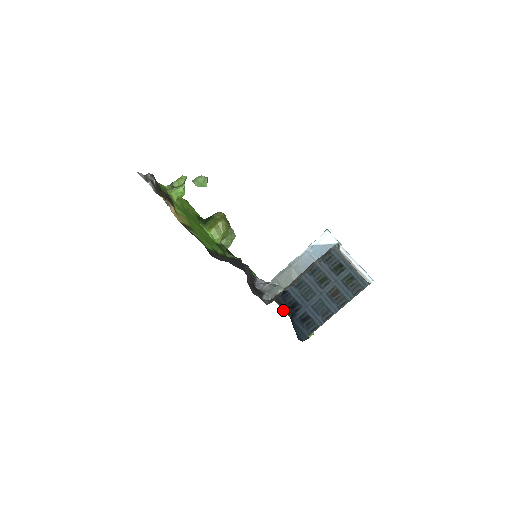
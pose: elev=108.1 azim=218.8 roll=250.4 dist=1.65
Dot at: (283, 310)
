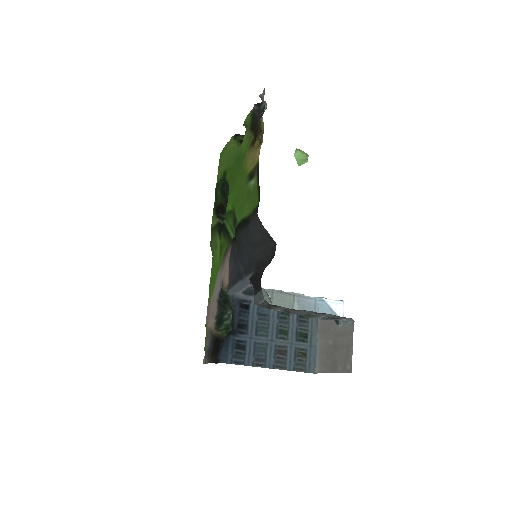
Dot at: (215, 319)
